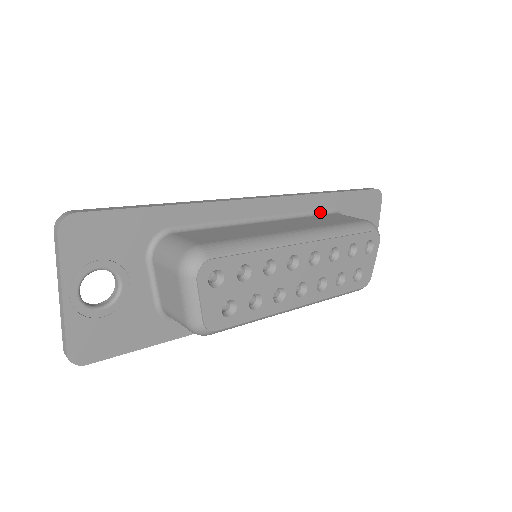
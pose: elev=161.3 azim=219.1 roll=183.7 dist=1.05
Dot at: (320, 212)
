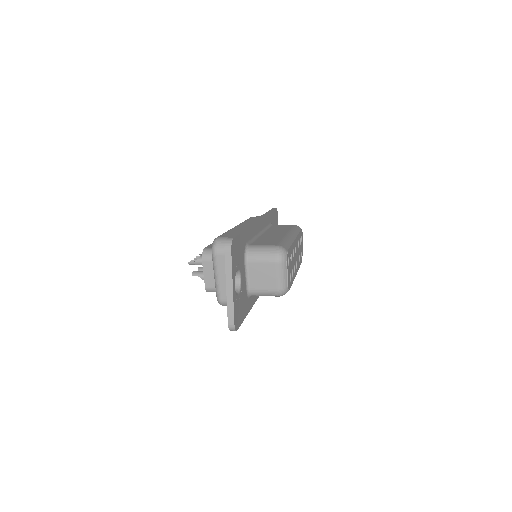
Dot at: (269, 225)
